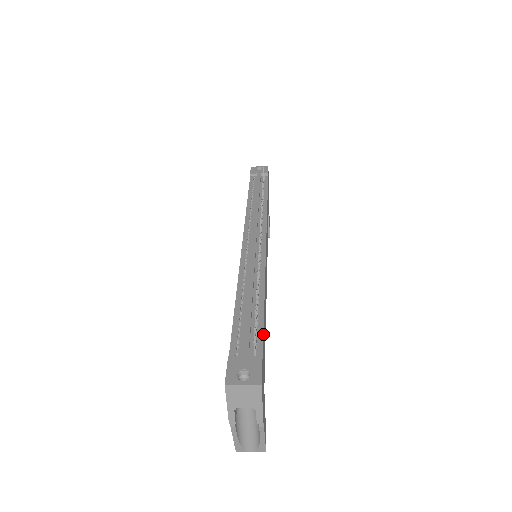
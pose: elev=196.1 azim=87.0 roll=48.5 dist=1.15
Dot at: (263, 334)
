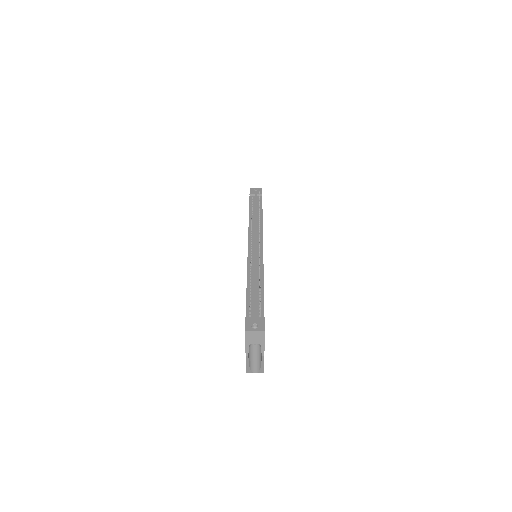
Dot at: occluded
